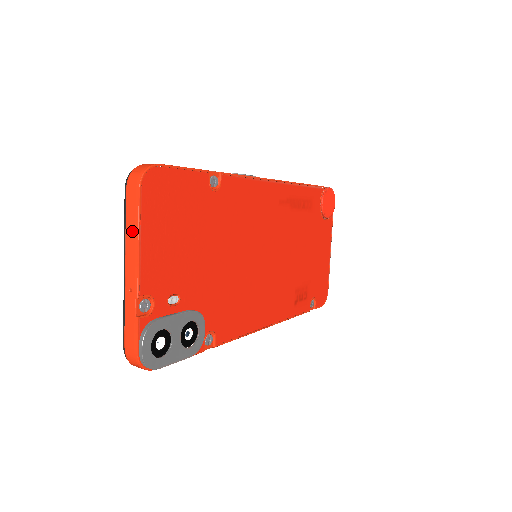
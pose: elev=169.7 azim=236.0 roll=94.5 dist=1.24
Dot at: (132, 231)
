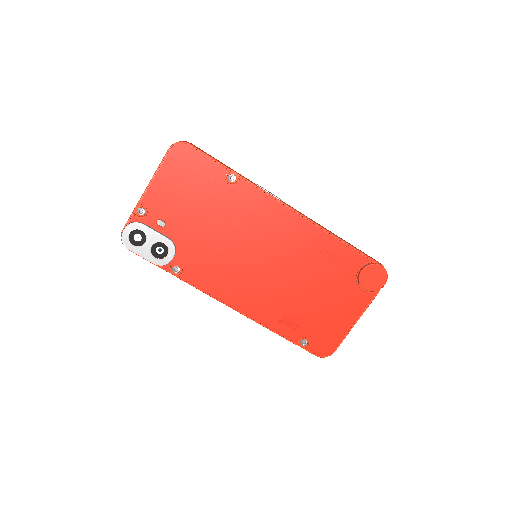
Dot at: (157, 170)
